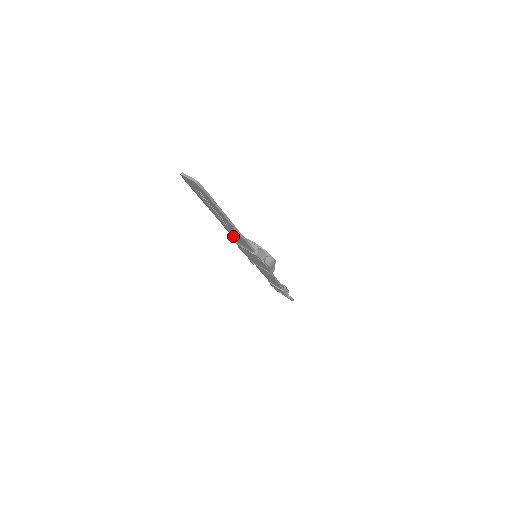
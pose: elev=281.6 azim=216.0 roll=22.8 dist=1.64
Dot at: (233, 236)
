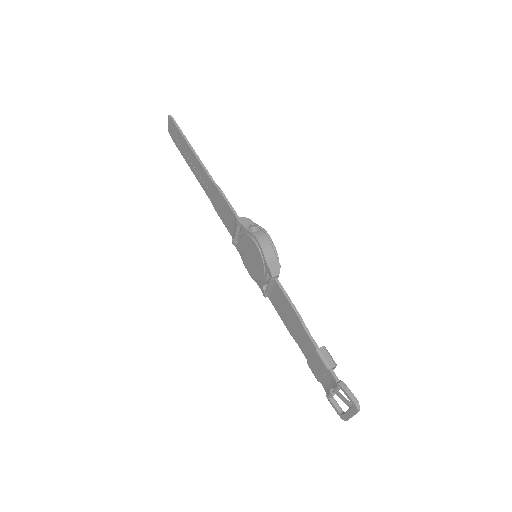
Dot at: (224, 221)
